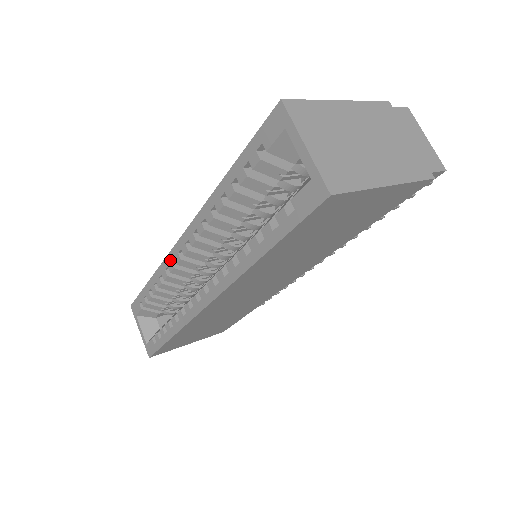
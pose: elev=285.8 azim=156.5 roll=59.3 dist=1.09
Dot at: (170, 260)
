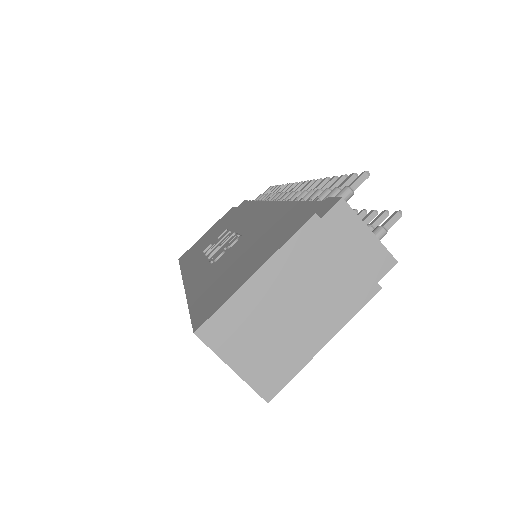
Dot at: occluded
